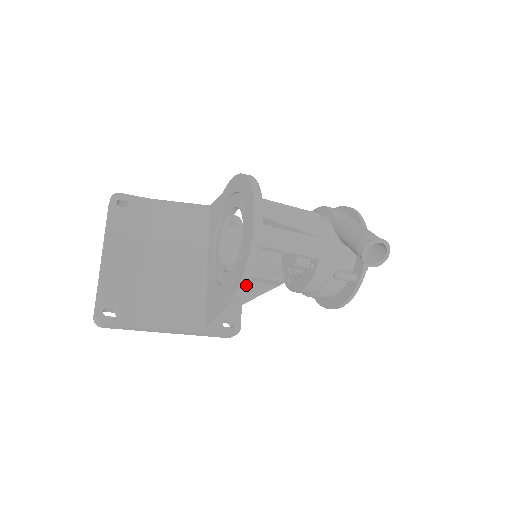
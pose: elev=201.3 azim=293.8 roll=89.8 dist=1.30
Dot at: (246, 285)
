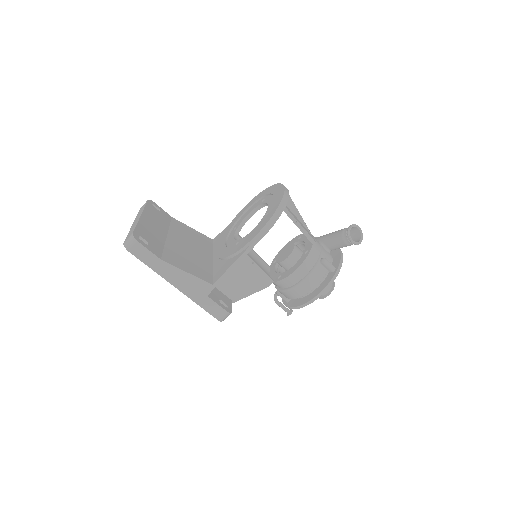
Dot at: (275, 220)
